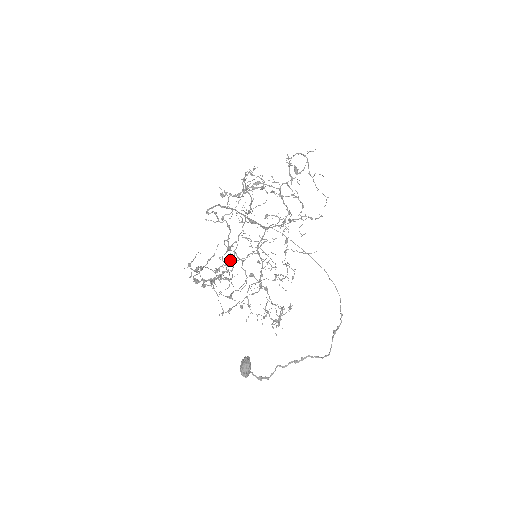
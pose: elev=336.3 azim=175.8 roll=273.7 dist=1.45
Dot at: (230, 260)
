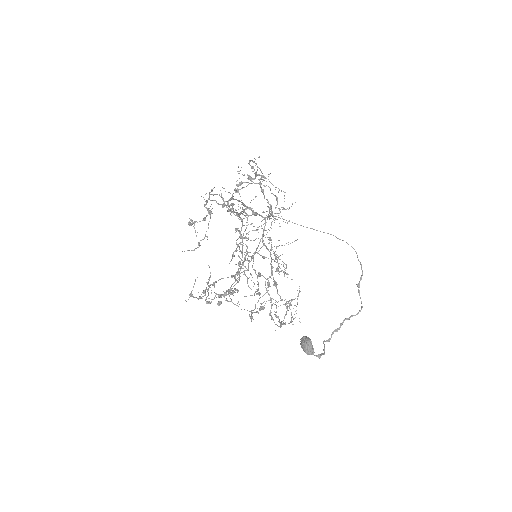
Dot at: occluded
